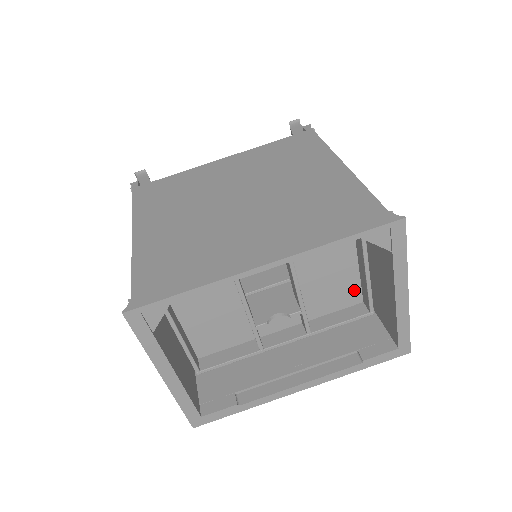
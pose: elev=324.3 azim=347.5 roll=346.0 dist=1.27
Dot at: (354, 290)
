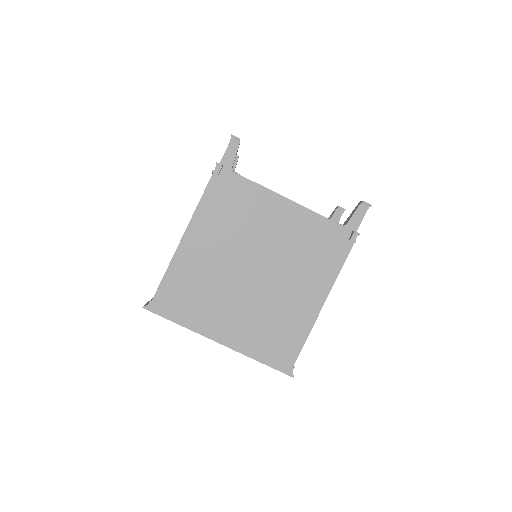
Dot at: occluded
